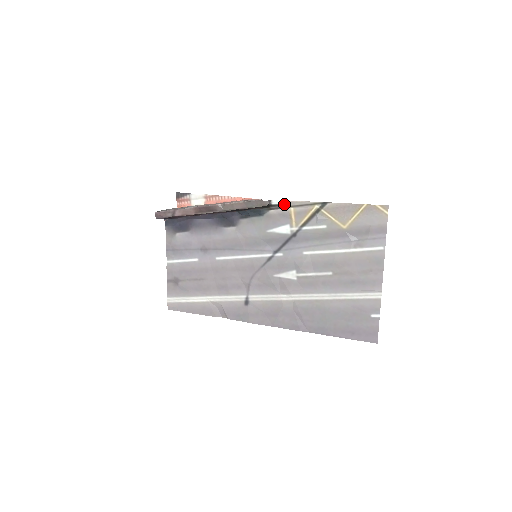
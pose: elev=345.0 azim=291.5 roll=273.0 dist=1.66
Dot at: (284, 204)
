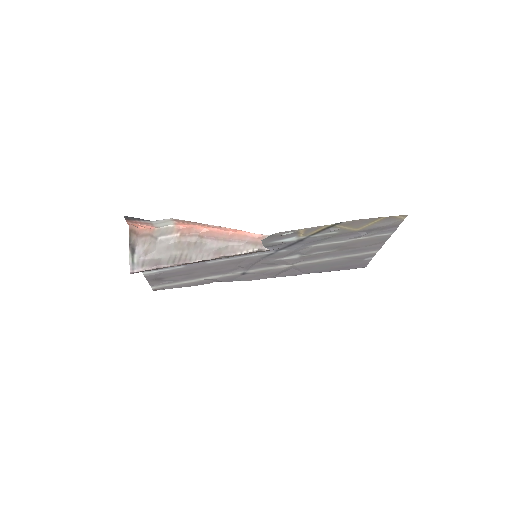
Dot at: occluded
